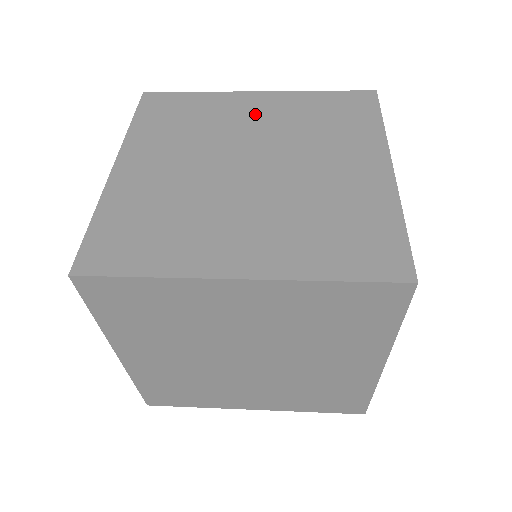
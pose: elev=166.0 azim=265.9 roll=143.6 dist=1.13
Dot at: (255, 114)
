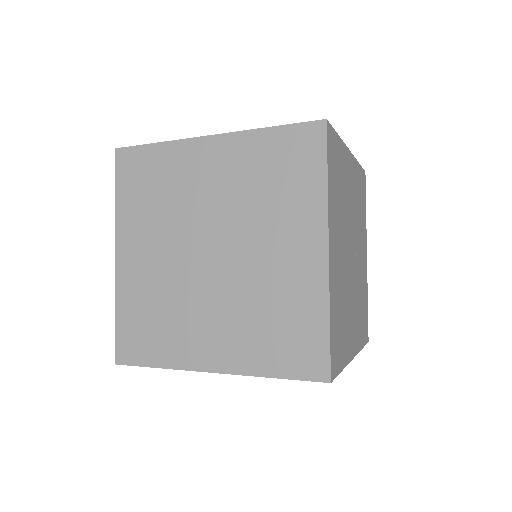
Dot at: occluded
